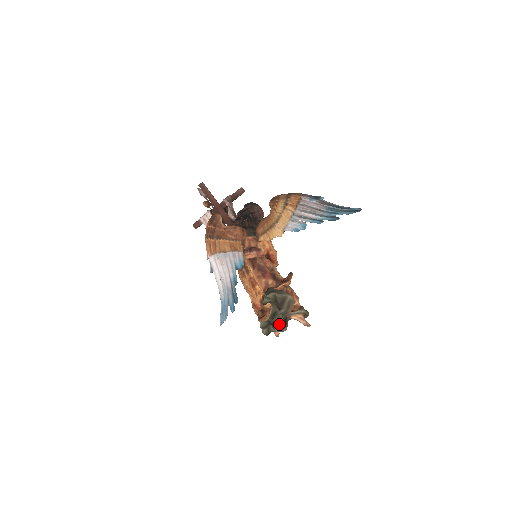
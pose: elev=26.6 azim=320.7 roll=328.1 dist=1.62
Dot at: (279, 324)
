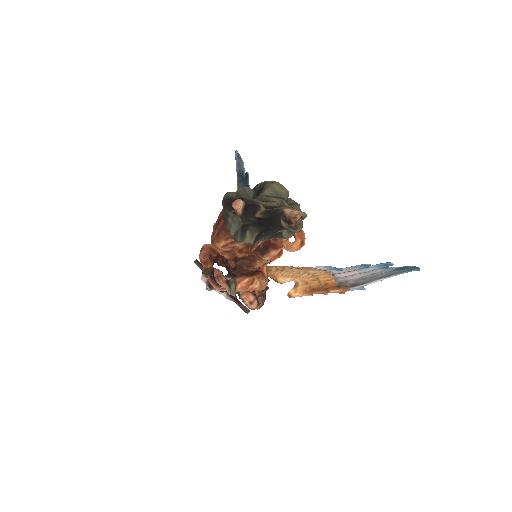
Dot at: (263, 202)
